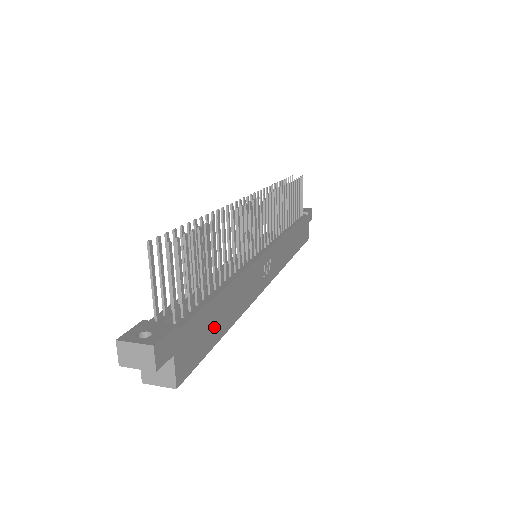
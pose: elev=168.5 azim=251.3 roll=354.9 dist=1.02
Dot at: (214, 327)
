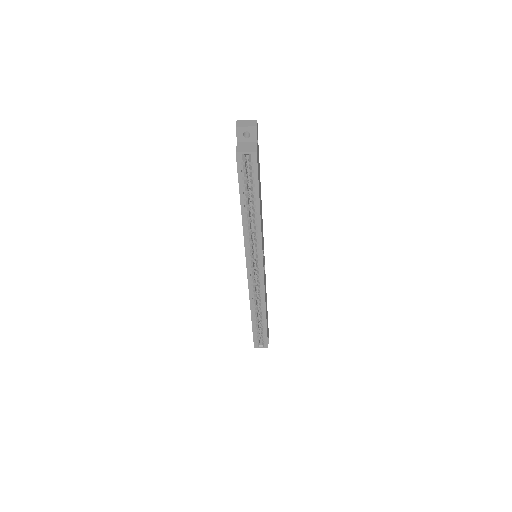
Dot at: (259, 188)
